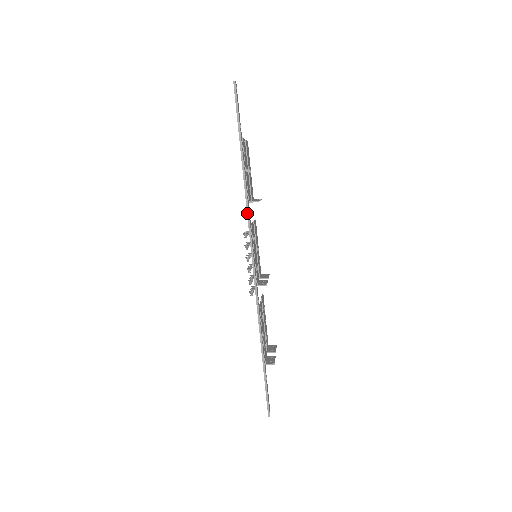
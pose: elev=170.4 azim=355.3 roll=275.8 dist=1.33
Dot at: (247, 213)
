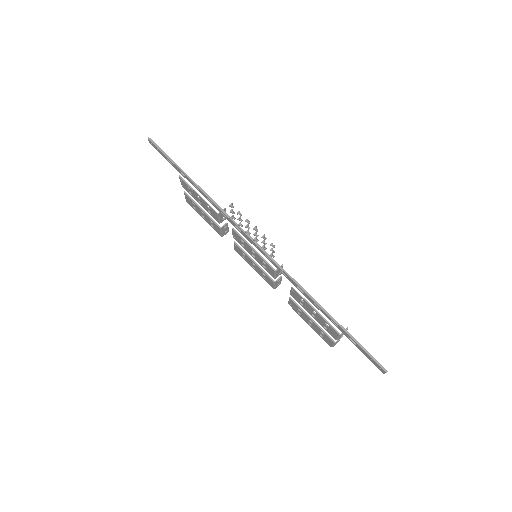
Dot at: (222, 211)
